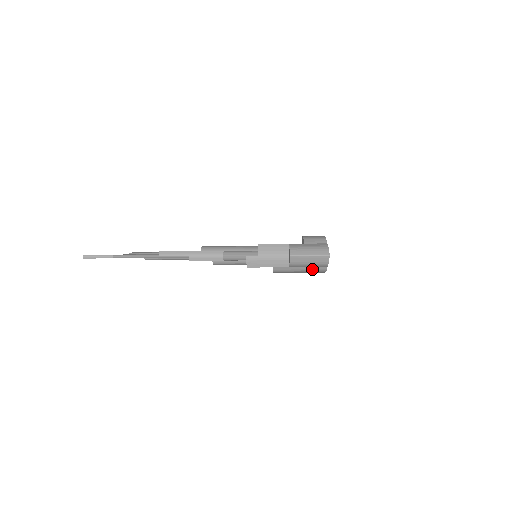
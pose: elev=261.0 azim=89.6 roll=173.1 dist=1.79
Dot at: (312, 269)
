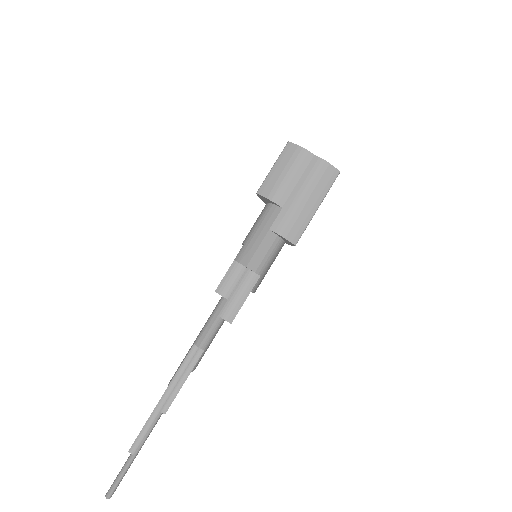
Dot at: (307, 178)
